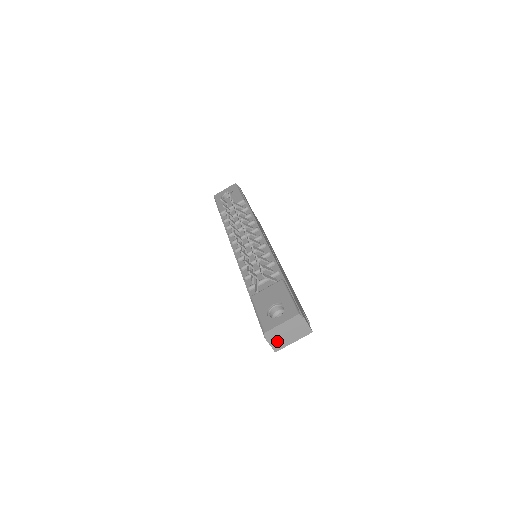
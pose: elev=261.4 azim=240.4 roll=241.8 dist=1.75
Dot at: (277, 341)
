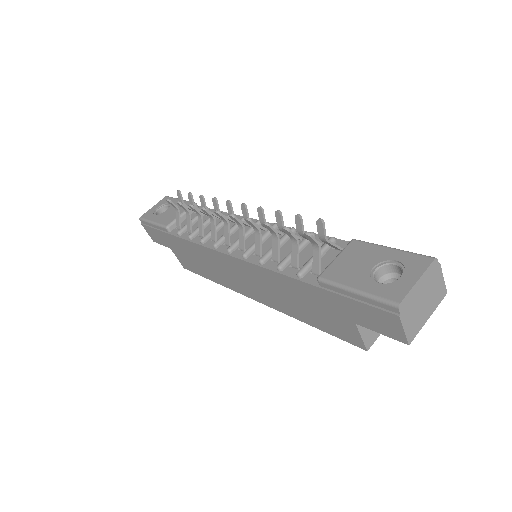
Dot at: (411, 320)
